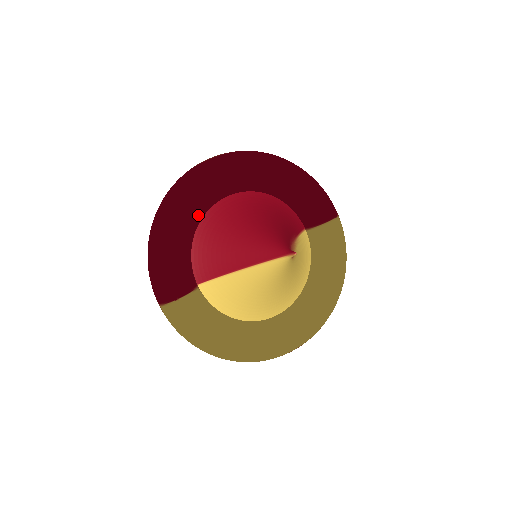
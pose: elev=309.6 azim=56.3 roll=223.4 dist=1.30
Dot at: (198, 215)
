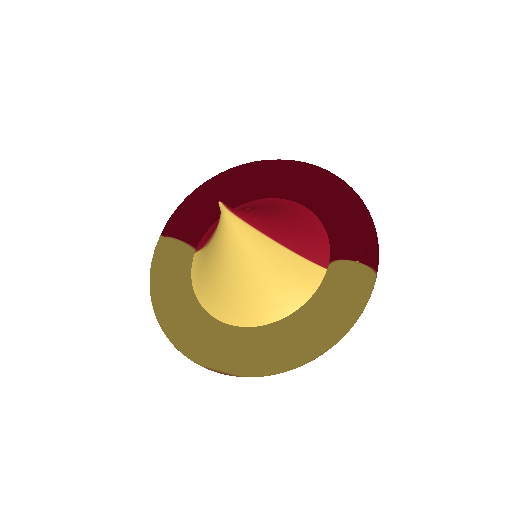
Dot at: (234, 191)
